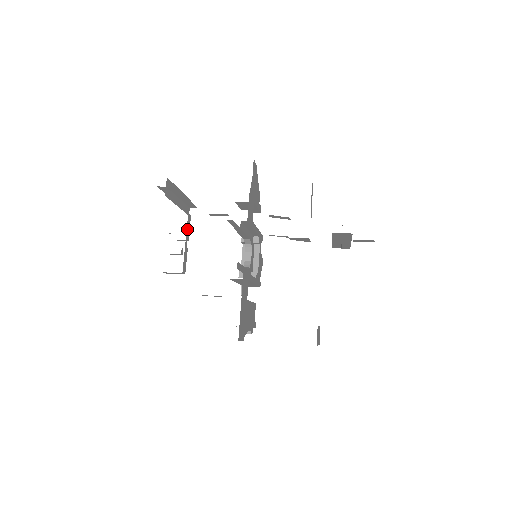
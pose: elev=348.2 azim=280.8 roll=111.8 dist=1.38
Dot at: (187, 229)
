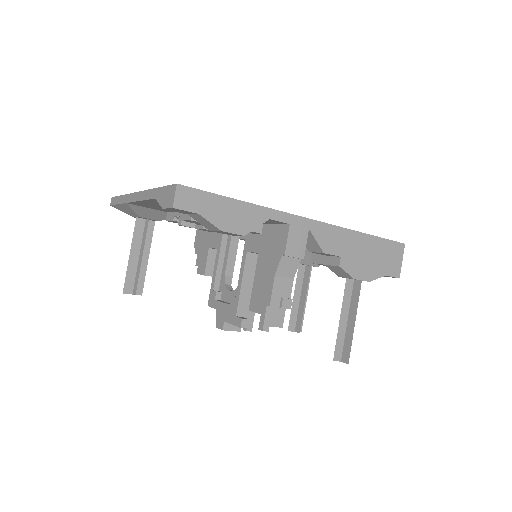
Dot at: occluded
